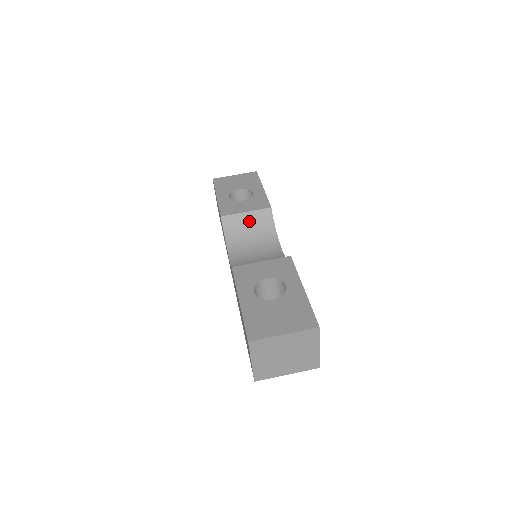
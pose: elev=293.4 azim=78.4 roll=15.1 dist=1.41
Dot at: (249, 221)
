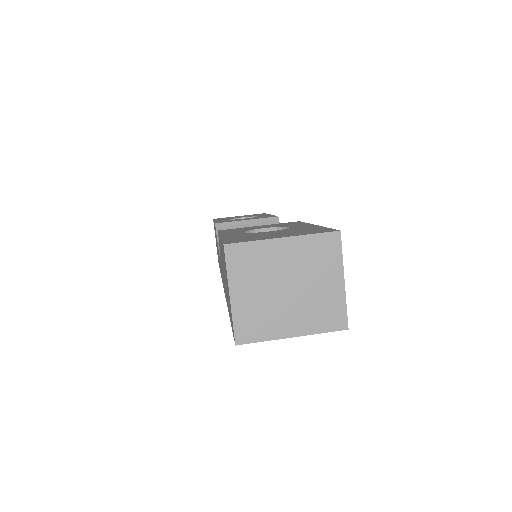
Dot at: occluded
